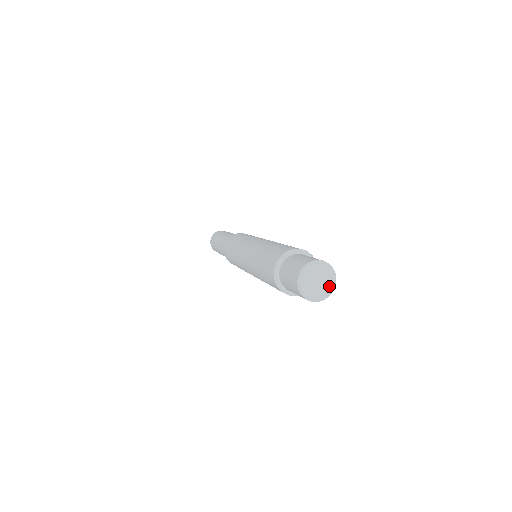
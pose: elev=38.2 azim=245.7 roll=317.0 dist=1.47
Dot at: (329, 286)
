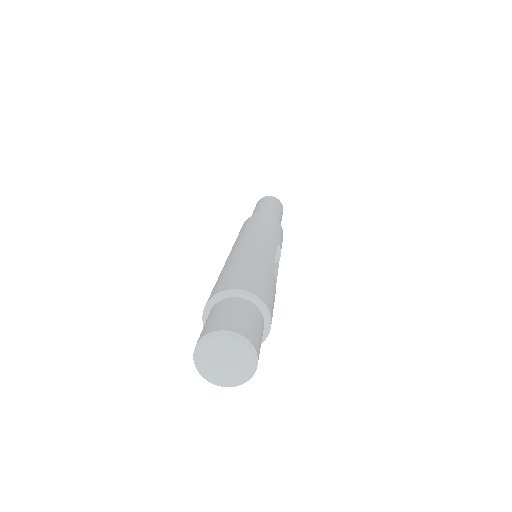
Dot at: (245, 363)
